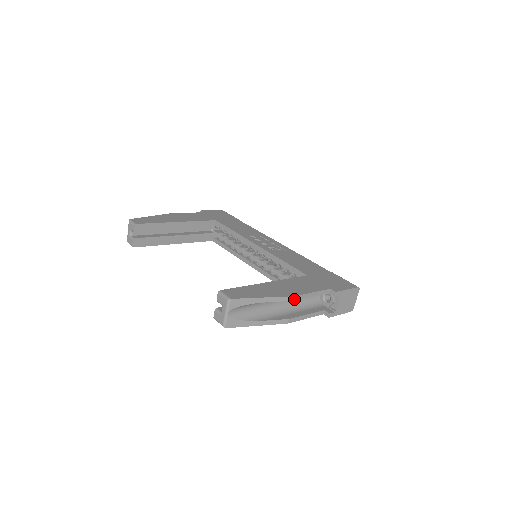
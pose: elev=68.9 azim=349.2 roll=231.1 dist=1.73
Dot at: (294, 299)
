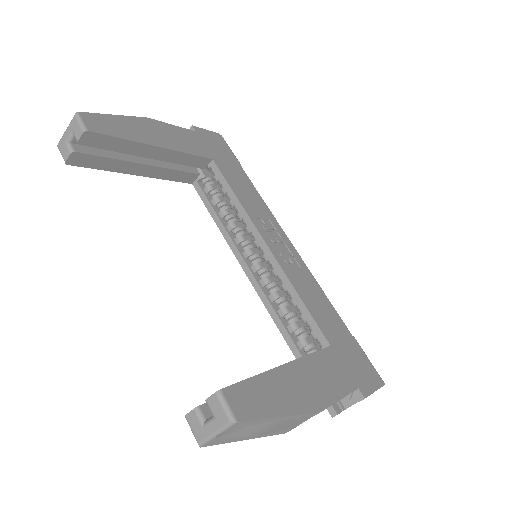
Dot at: (317, 413)
